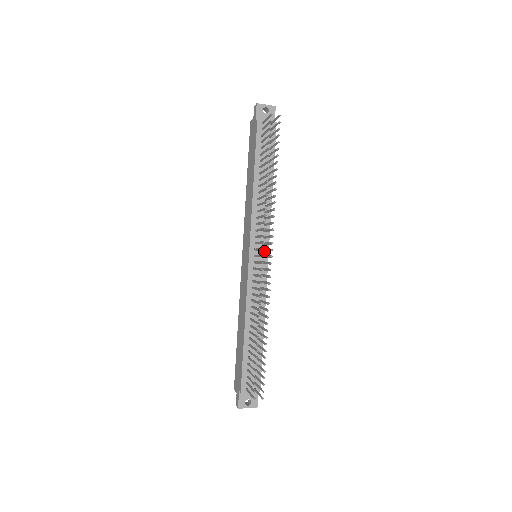
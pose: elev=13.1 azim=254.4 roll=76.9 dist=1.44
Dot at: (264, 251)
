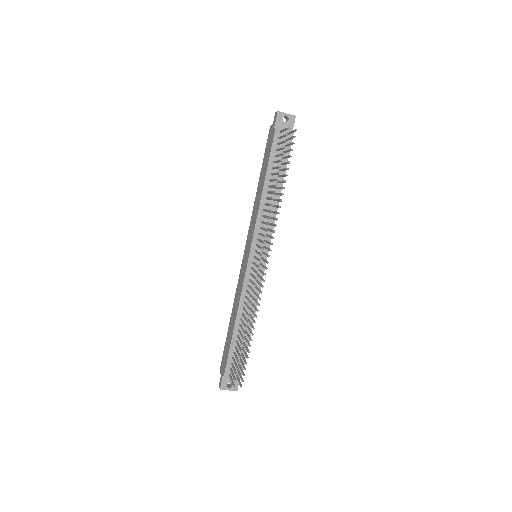
Dot at: occluded
